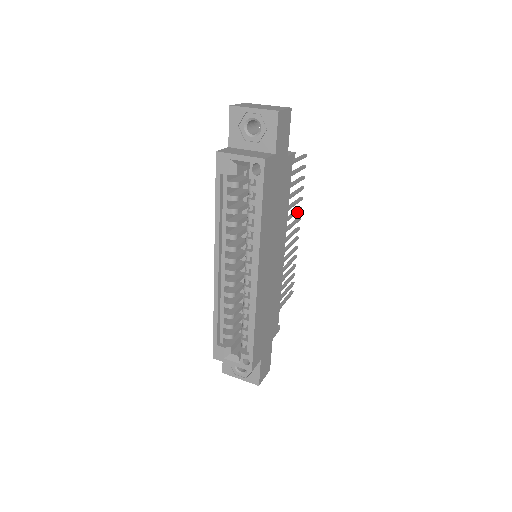
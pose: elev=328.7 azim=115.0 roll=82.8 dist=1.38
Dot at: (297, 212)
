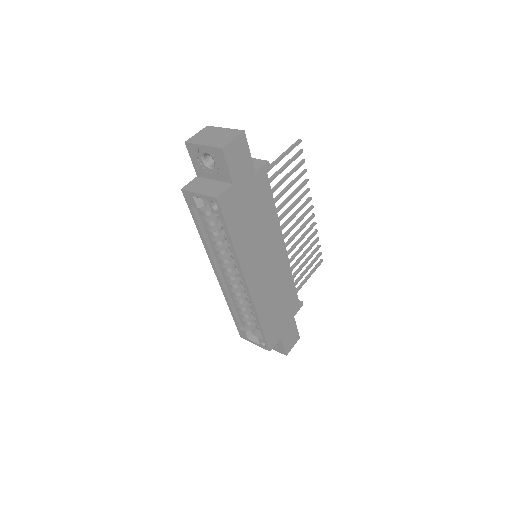
Dot at: (303, 196)
